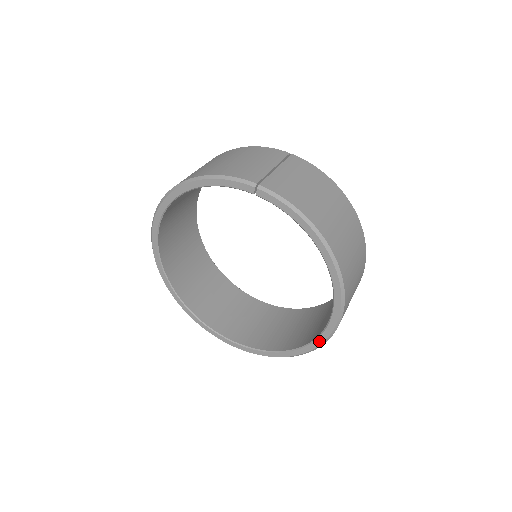
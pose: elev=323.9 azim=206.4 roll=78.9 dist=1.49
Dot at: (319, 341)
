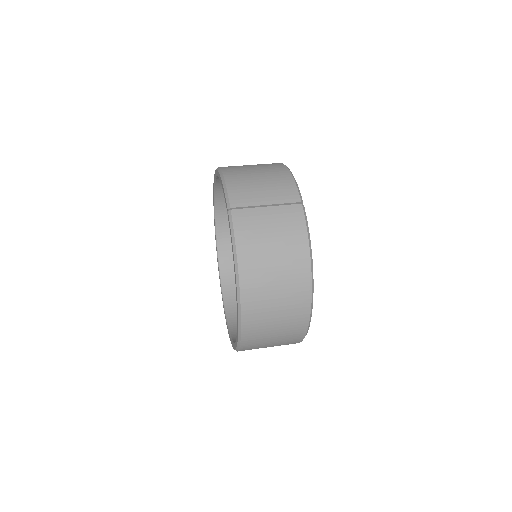
Dot at: (234, 346)
